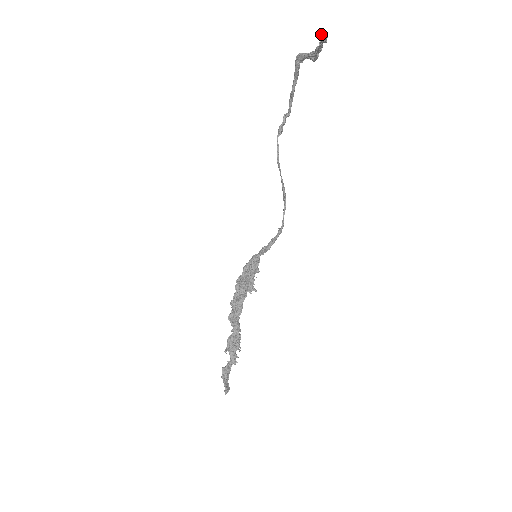
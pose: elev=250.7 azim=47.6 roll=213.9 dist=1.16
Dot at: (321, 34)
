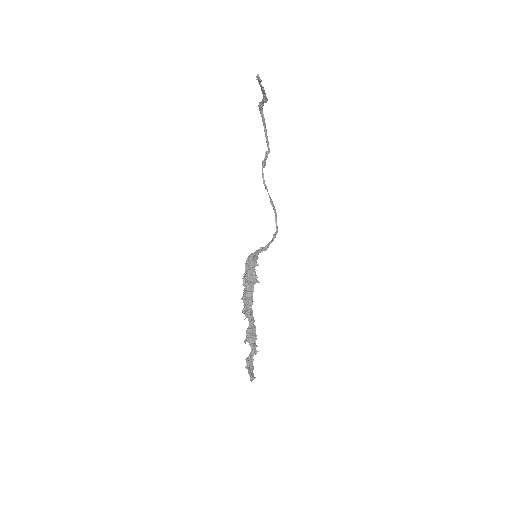
Dot at: (256, 77)
